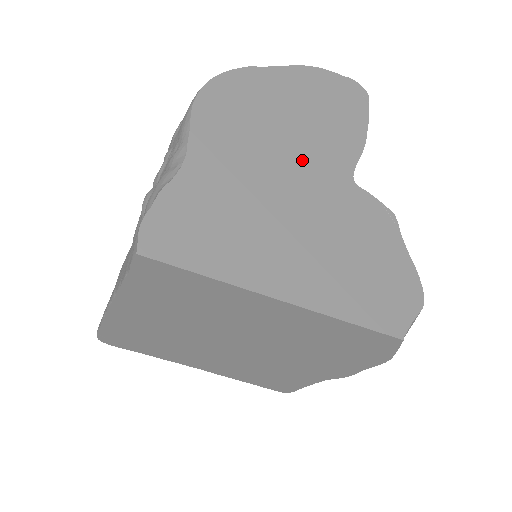
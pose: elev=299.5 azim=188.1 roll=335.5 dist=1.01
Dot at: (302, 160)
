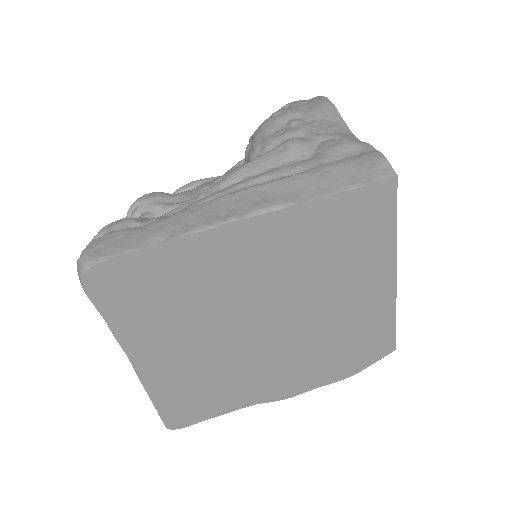
Dot at: occluded
